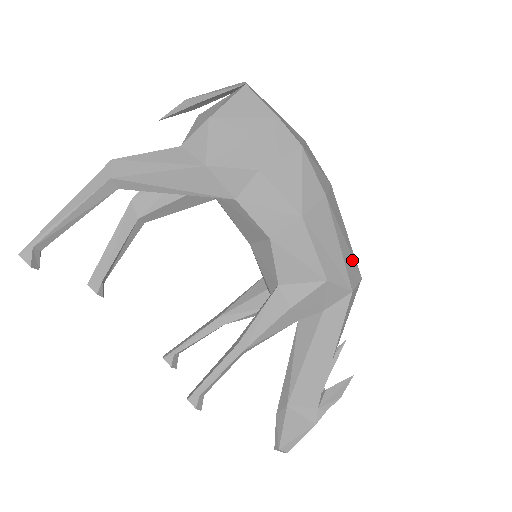
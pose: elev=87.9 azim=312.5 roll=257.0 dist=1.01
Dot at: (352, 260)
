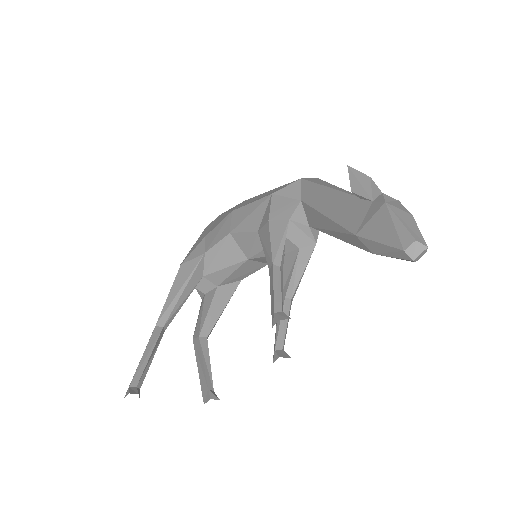
Dot at: occluded
